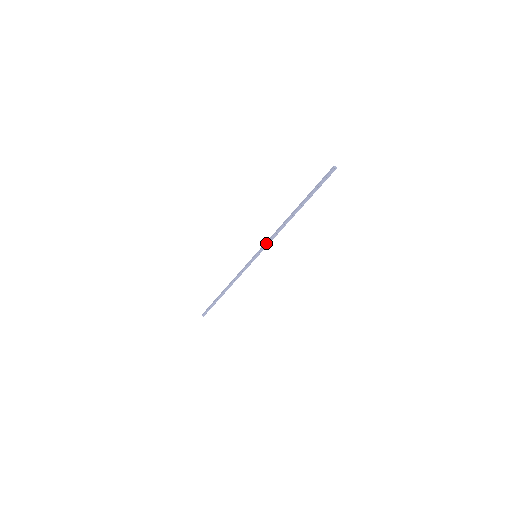
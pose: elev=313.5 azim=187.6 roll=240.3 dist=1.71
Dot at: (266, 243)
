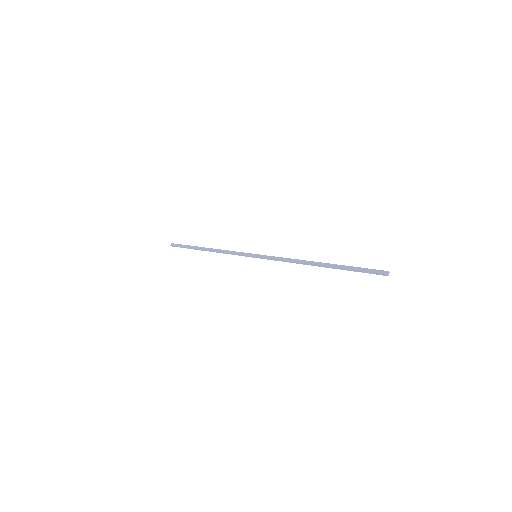
Dot at: (273, 259)
